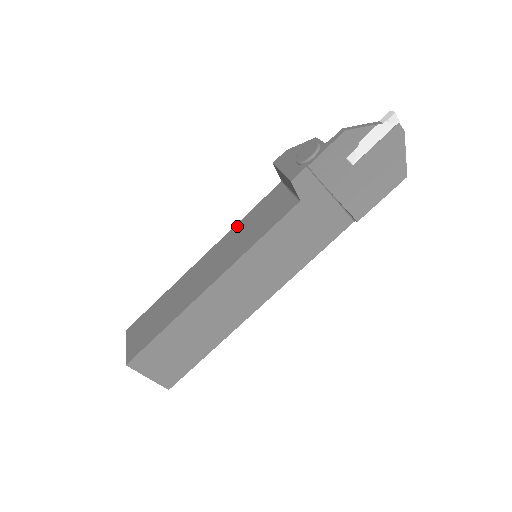
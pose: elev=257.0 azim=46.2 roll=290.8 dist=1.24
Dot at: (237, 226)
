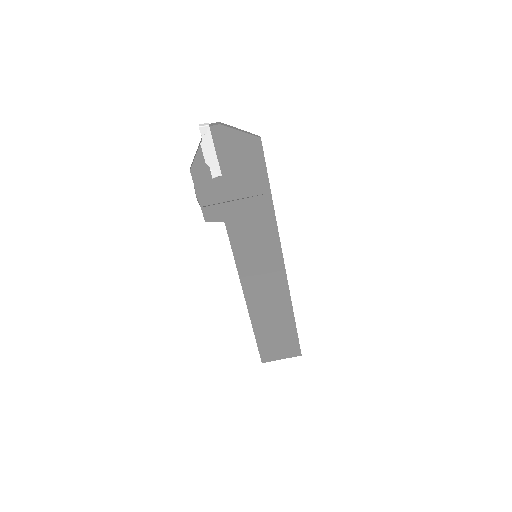
Dot at: occluded
